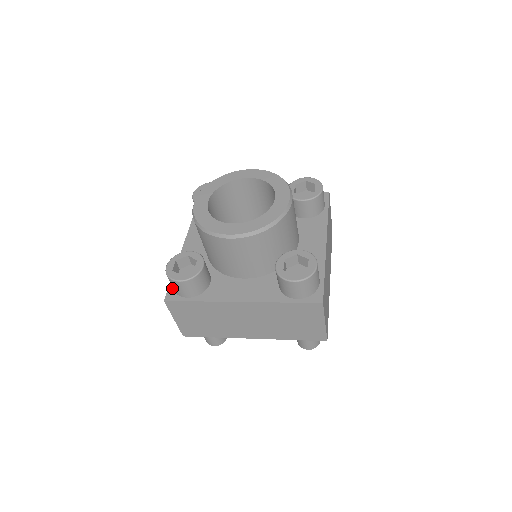
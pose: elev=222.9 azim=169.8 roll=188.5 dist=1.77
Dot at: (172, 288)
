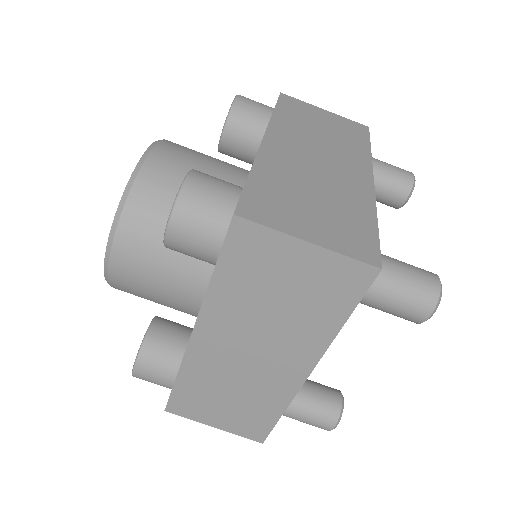
Dot at: occluded
